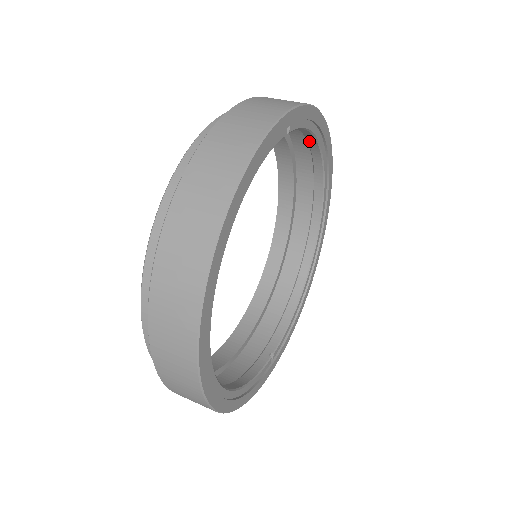
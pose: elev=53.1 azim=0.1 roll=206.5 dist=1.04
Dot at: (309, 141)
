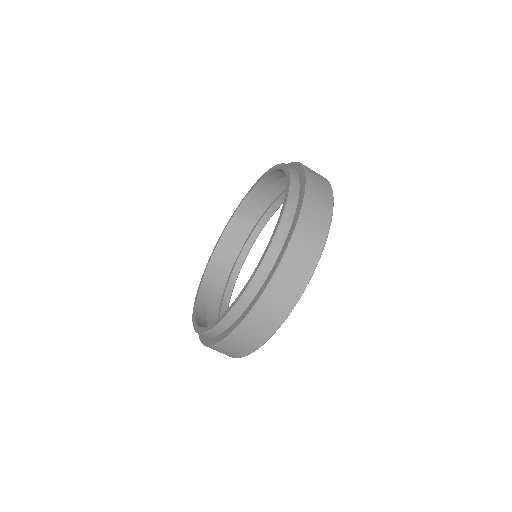
Dot at: occluded
